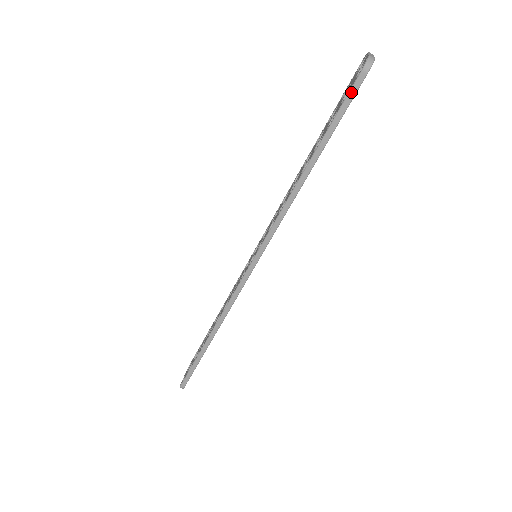
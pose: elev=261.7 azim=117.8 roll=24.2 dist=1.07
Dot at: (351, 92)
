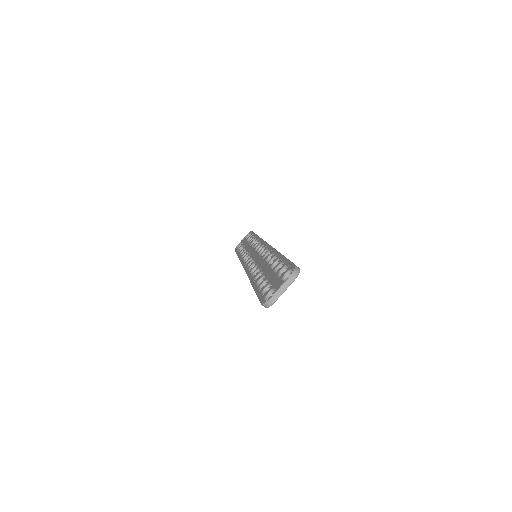
Dot at: occluded
